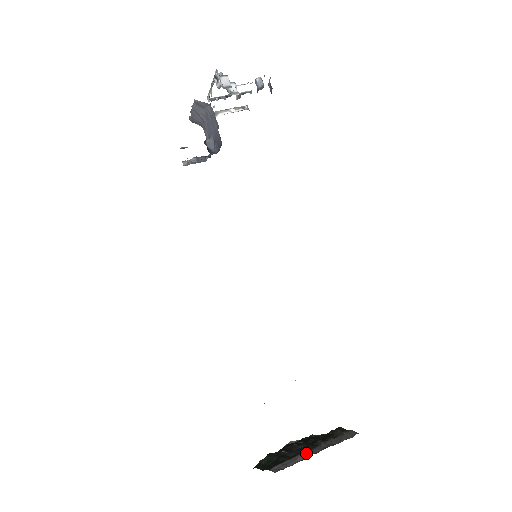
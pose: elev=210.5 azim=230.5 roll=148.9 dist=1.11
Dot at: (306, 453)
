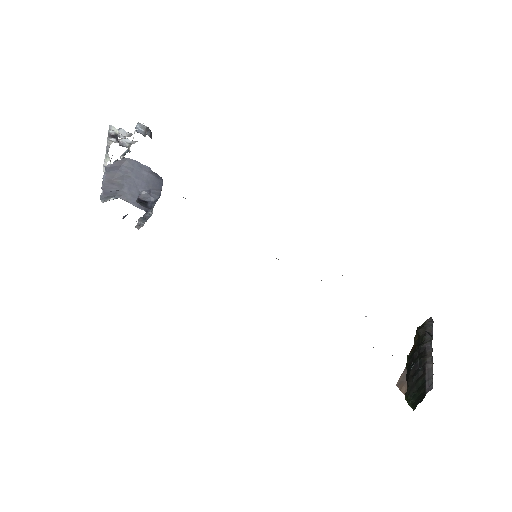
Dot at: (428, 358)
